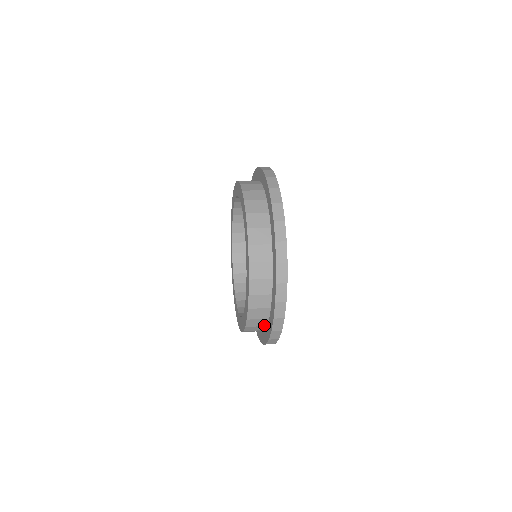
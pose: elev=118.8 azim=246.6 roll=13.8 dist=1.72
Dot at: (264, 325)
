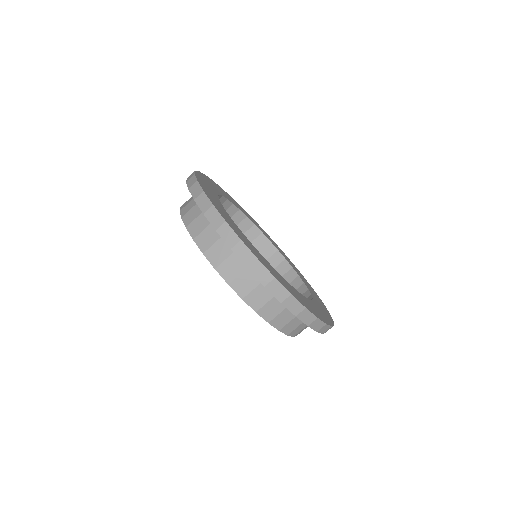
Dot at: occluded
